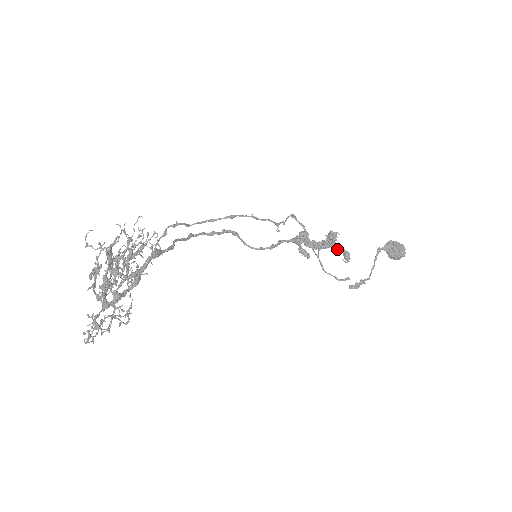
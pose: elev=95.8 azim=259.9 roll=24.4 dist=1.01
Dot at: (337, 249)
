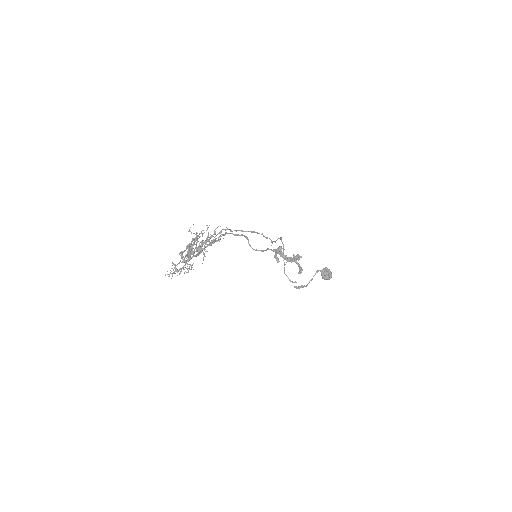
Dot at: (297, 264)
